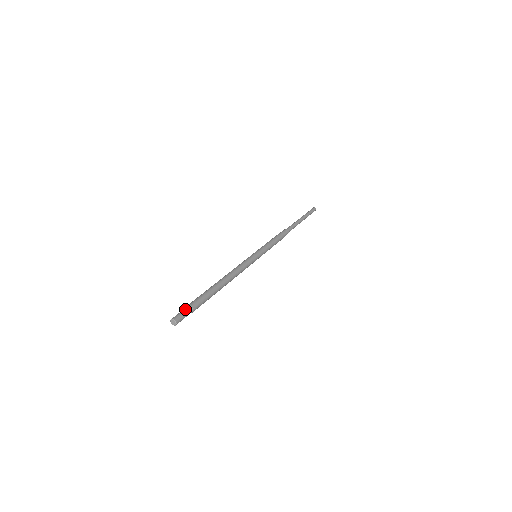
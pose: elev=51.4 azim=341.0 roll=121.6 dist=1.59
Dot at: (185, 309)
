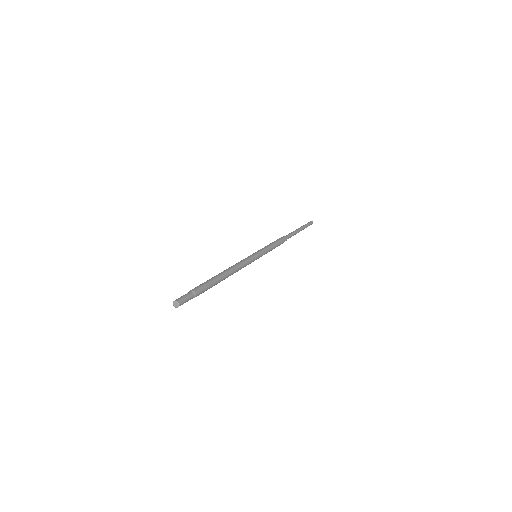
Dot at: occluded
